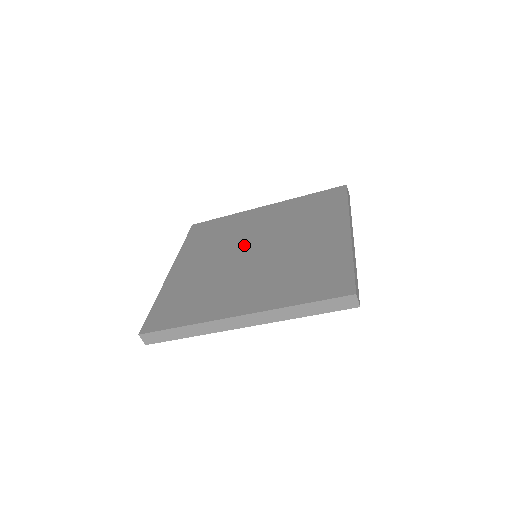
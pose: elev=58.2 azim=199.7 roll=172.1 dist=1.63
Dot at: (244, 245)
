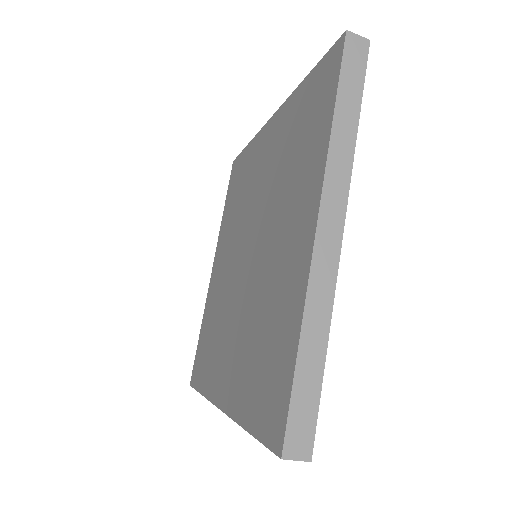
Dot at: (245, 233)
